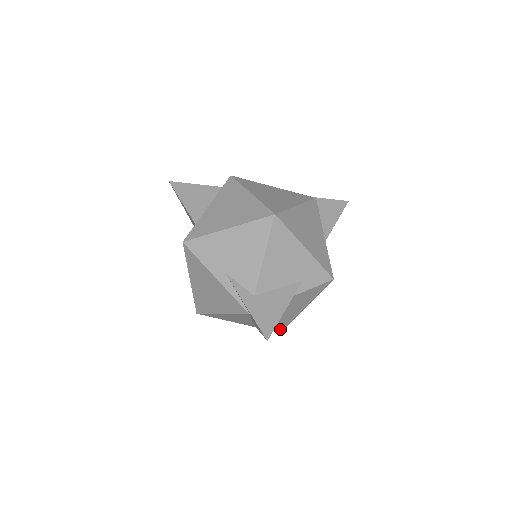
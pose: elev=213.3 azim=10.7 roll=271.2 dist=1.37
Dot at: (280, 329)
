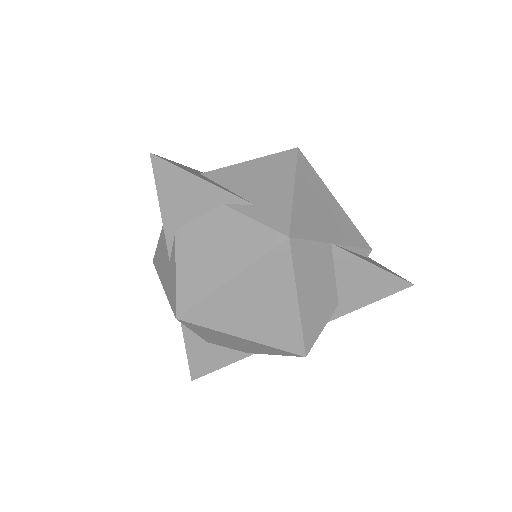
Dot at: (181, 304)
